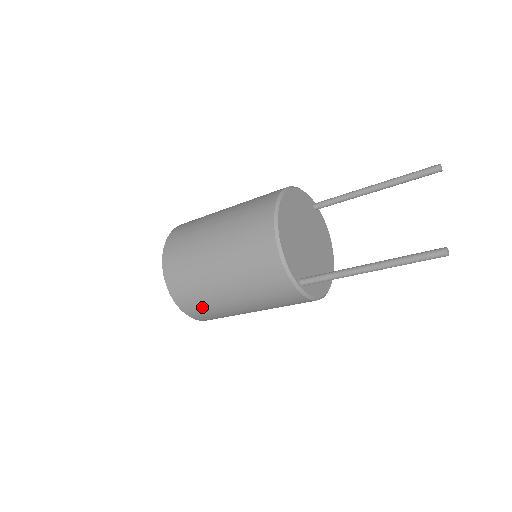
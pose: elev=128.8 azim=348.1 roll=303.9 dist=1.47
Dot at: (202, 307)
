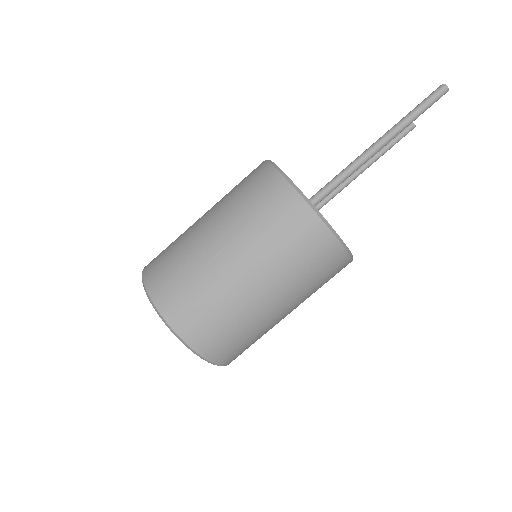
Dot at: (194, 299)
